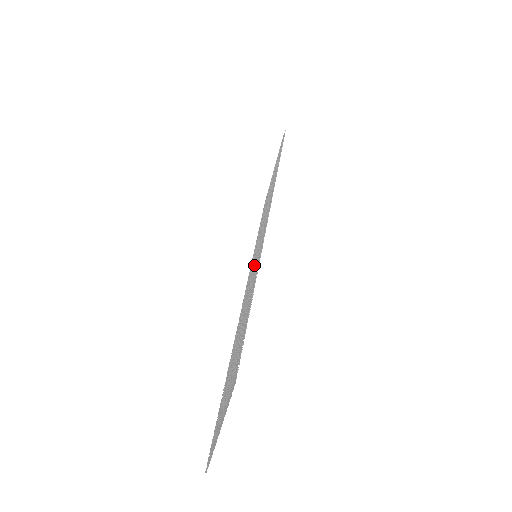
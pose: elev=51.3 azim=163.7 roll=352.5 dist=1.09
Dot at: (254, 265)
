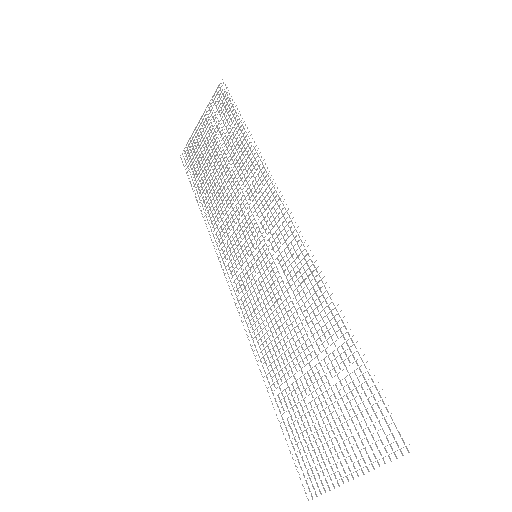
Dot at: (281, 278)
